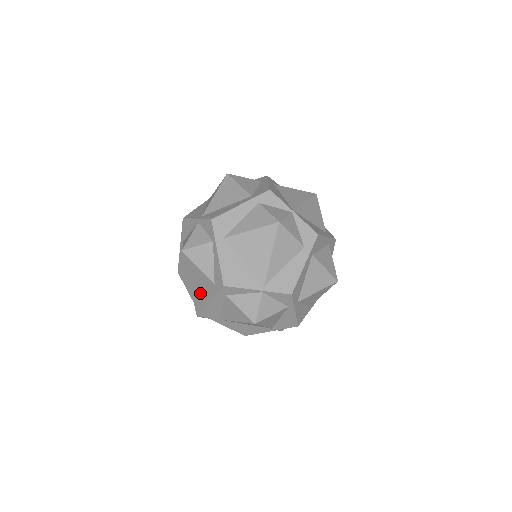
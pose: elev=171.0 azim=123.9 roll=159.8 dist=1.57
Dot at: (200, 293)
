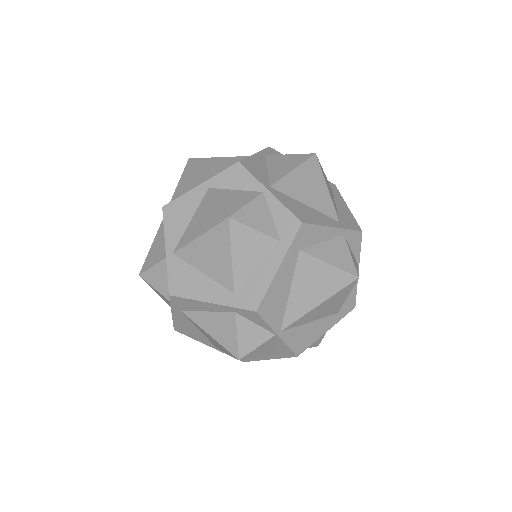
Dot at: occluded
